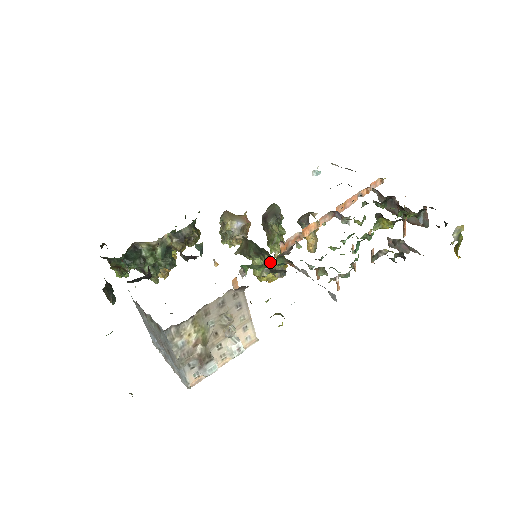
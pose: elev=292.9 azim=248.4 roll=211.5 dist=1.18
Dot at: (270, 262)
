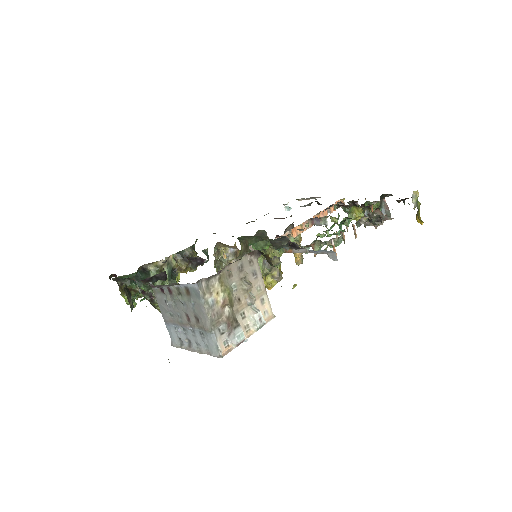
Dot at: (271, 251)
